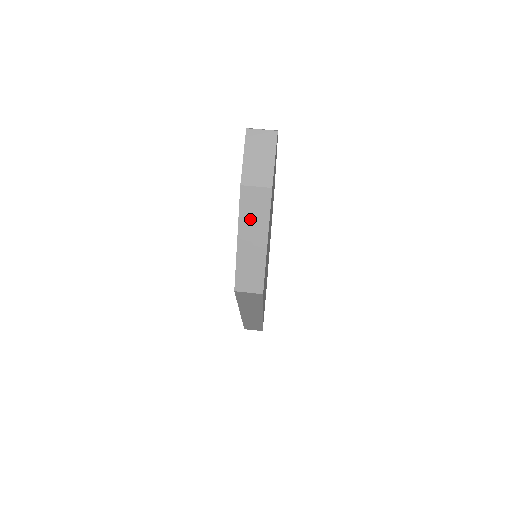
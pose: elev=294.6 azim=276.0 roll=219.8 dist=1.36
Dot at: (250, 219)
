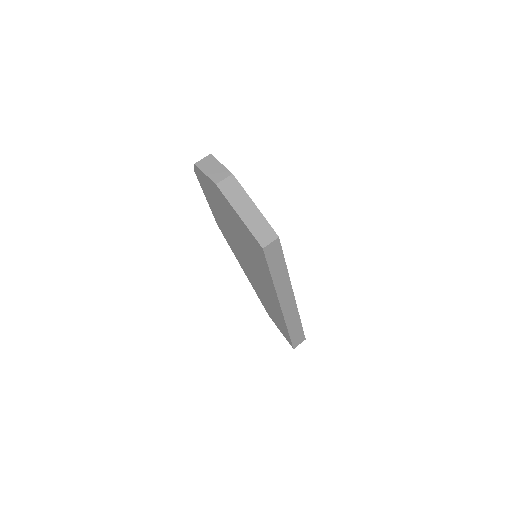
Dot at: (236, 199)
